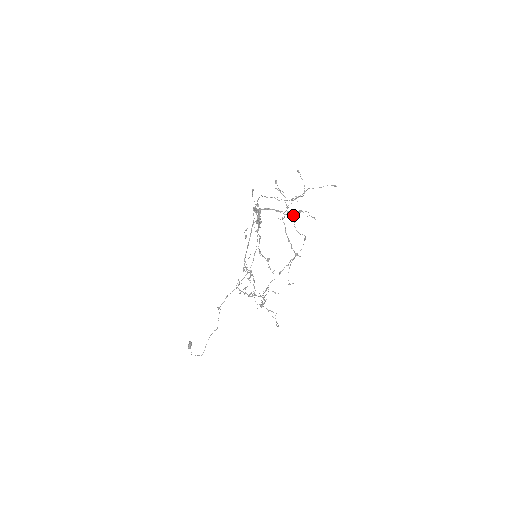
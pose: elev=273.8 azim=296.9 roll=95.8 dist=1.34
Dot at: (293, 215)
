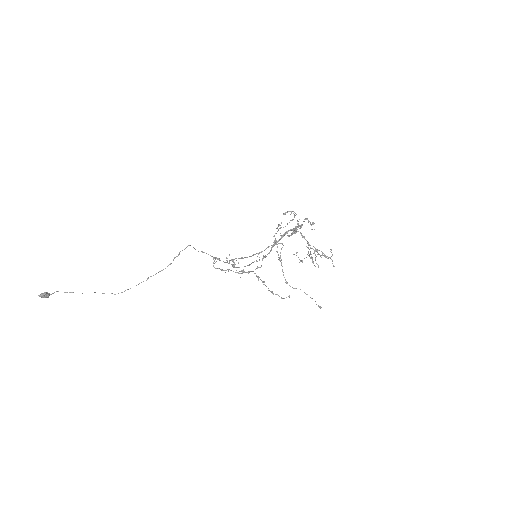
Dot at: occluded
